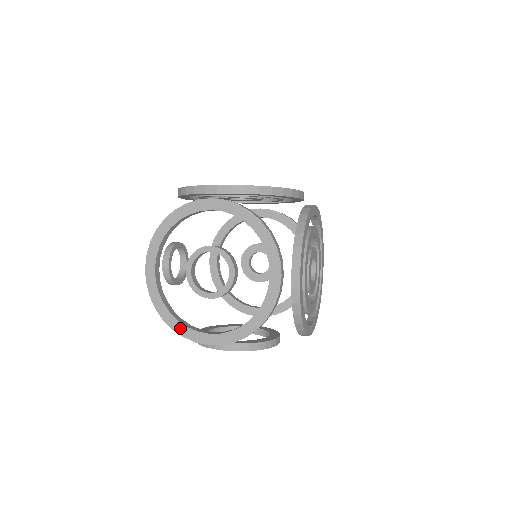
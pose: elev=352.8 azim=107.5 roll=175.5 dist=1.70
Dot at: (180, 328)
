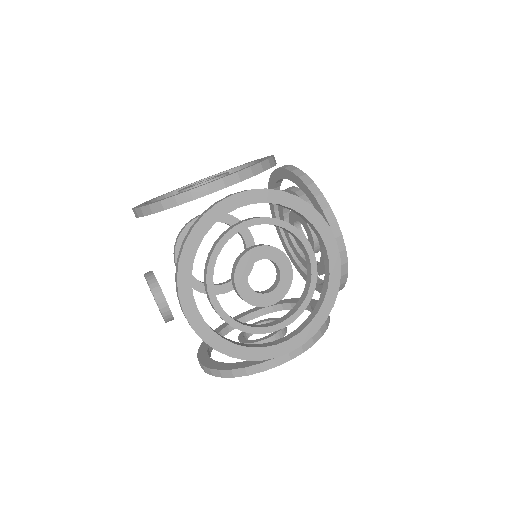
Dot at: occluded
